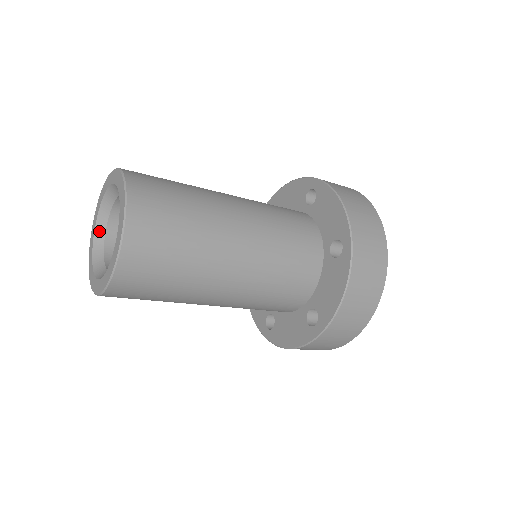
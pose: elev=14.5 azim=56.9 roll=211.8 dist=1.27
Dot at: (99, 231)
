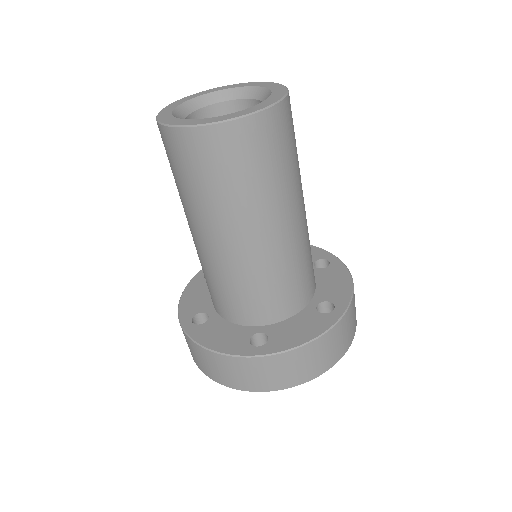
Dot at: (178, 117)
